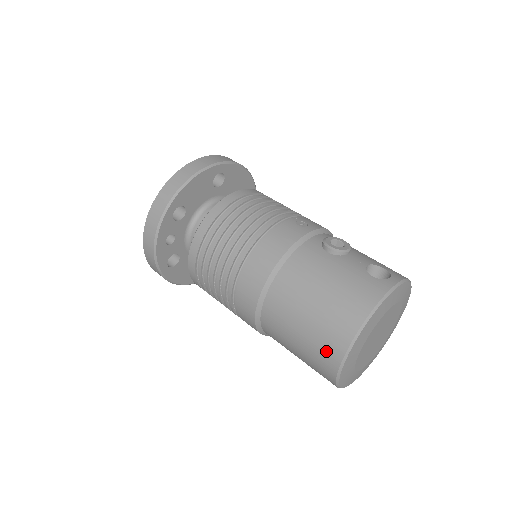
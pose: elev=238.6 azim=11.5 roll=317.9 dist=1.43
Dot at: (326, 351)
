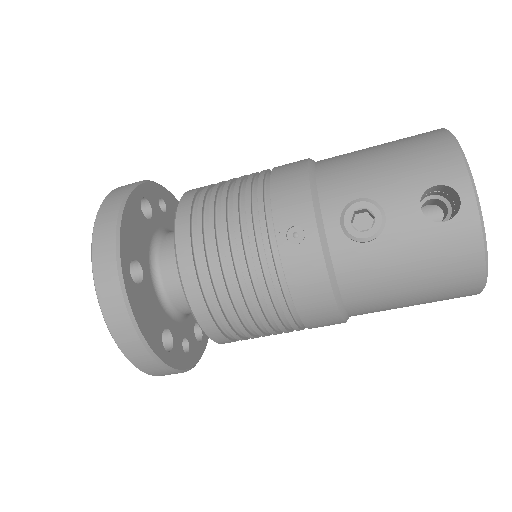
Dot at: occluded
